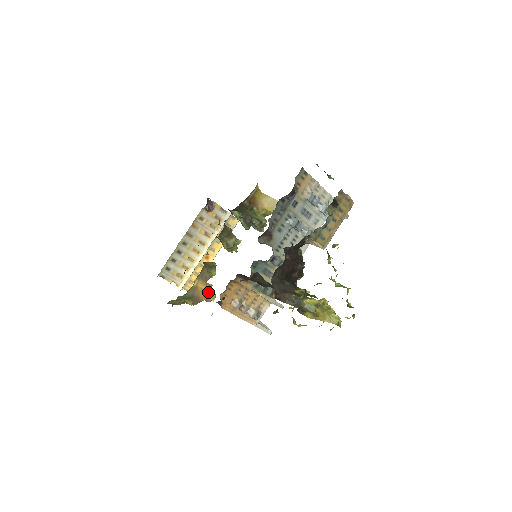
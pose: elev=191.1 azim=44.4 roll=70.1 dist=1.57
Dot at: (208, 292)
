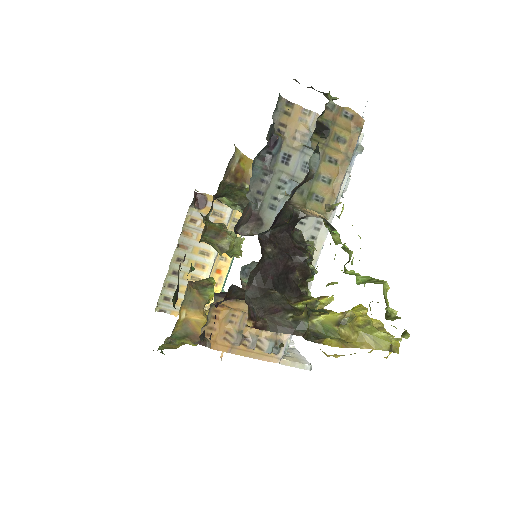
Dot at: occluded
